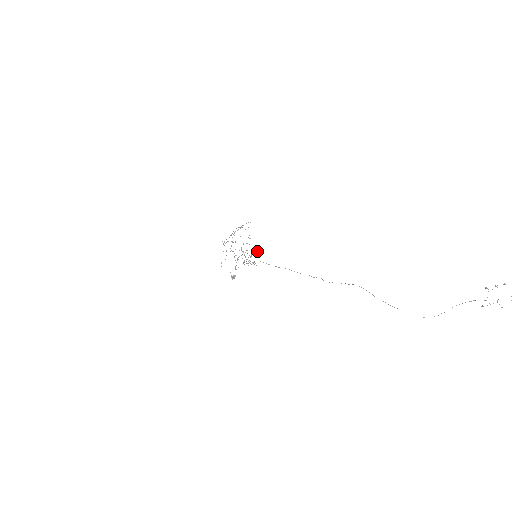
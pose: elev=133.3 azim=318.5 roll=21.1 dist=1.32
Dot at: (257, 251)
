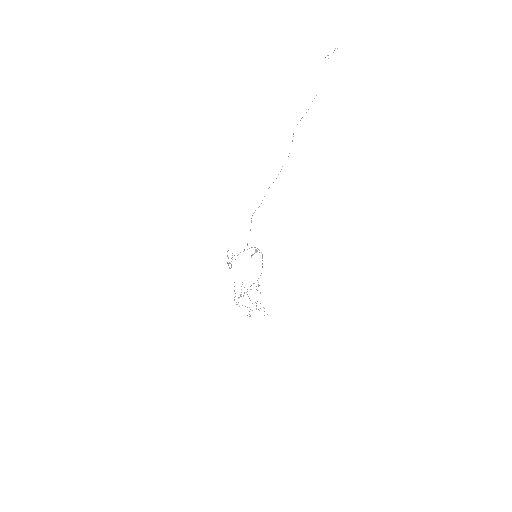
Dot at: occluded
